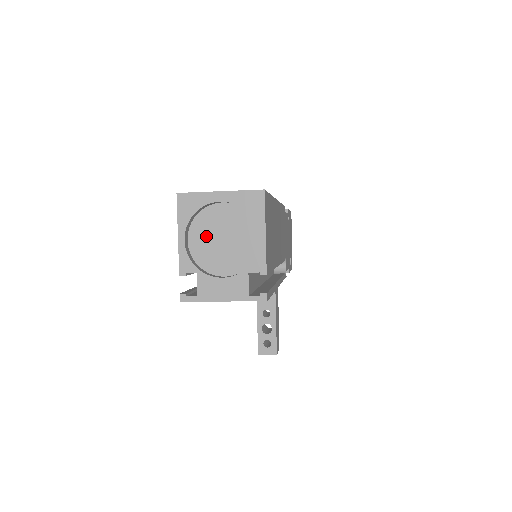
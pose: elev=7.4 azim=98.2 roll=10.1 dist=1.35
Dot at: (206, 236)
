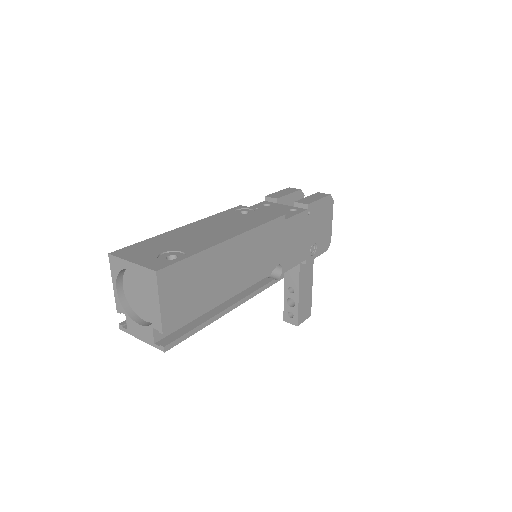
Dot at: (132, 288)
